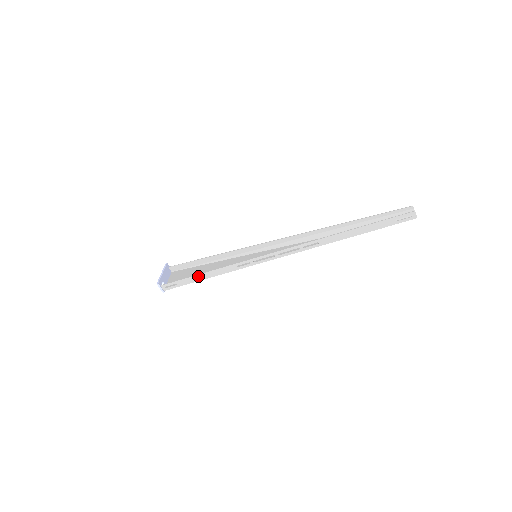
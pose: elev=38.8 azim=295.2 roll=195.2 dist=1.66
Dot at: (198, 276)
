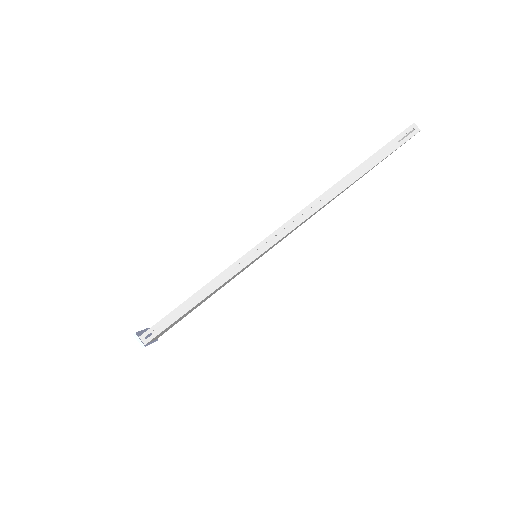
Dot at: (187, 302)
